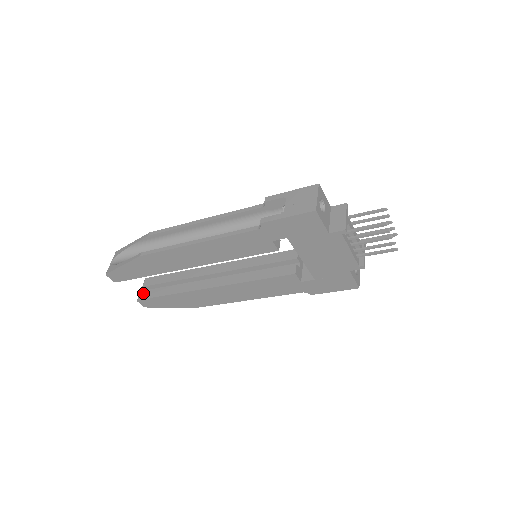
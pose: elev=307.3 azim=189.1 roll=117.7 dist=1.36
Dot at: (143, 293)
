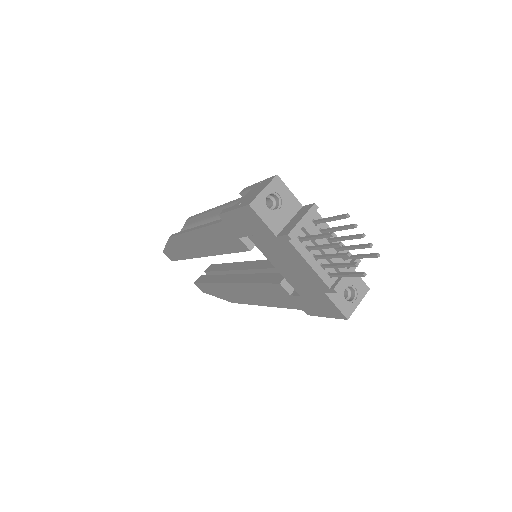
Dot at: (200, 277)
